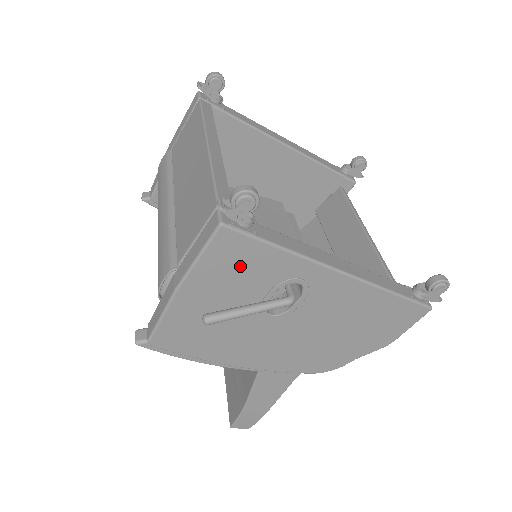
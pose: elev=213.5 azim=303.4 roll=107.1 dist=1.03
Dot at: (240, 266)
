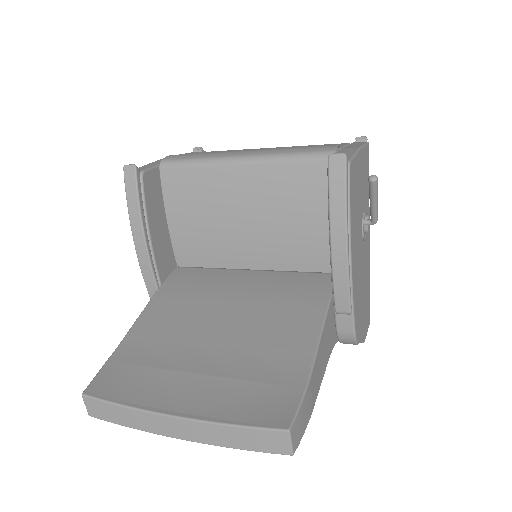
Dot at: (366, 174)
